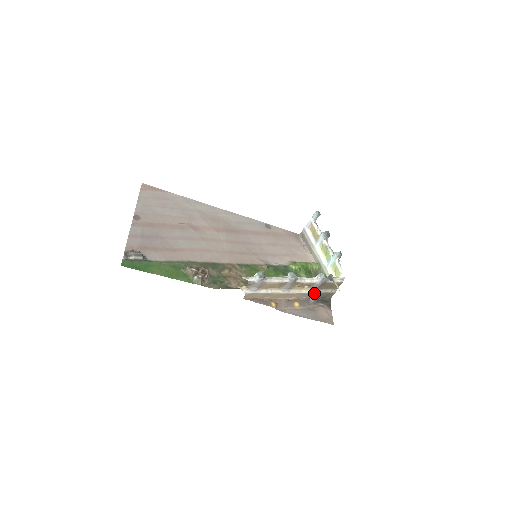
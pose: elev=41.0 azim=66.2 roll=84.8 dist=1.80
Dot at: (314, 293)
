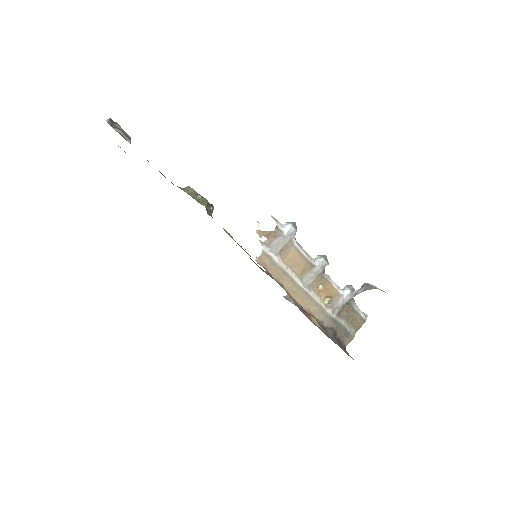
Dot at: (333, 318)
